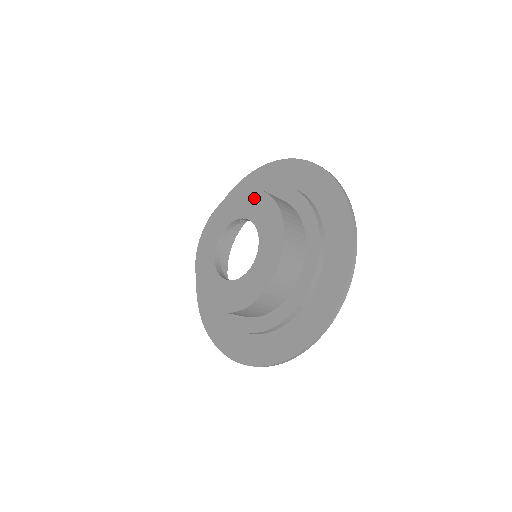
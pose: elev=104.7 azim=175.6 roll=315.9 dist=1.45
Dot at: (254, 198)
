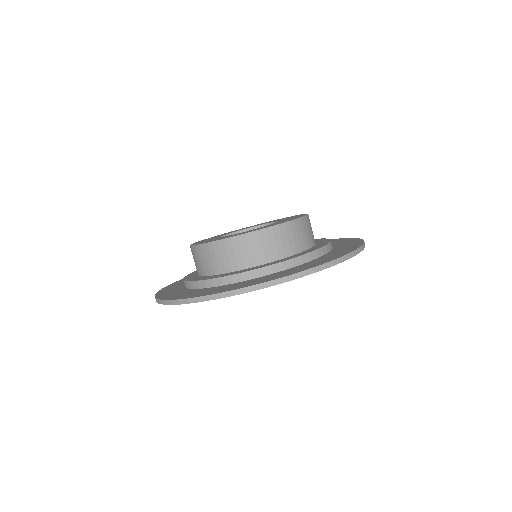
Dot at: occluded
